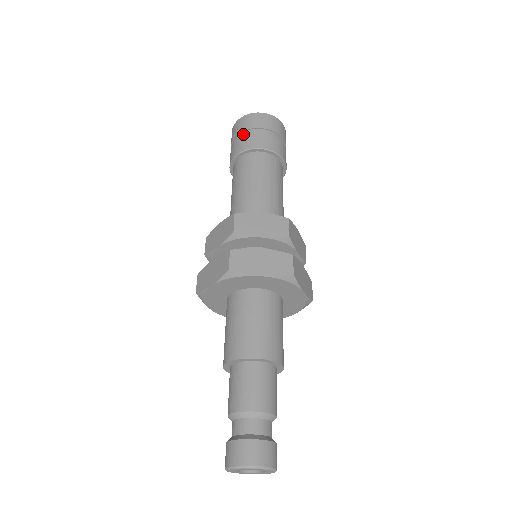
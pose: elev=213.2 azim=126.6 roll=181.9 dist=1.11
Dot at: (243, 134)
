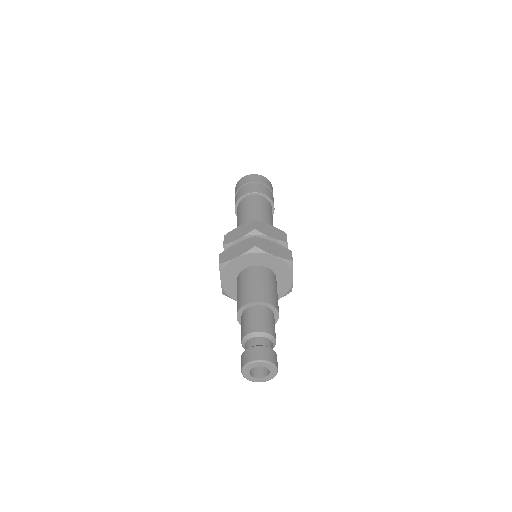
Dot at: occluded
